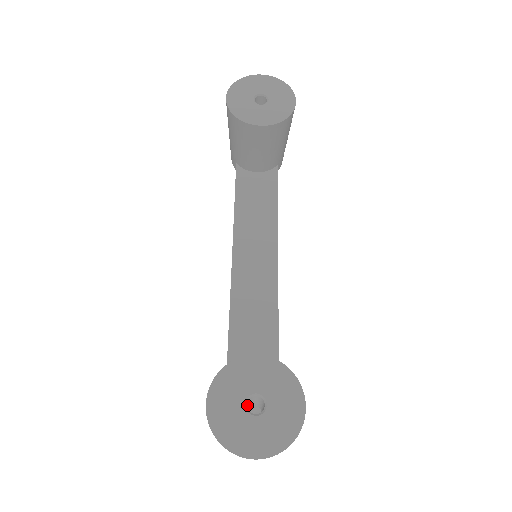
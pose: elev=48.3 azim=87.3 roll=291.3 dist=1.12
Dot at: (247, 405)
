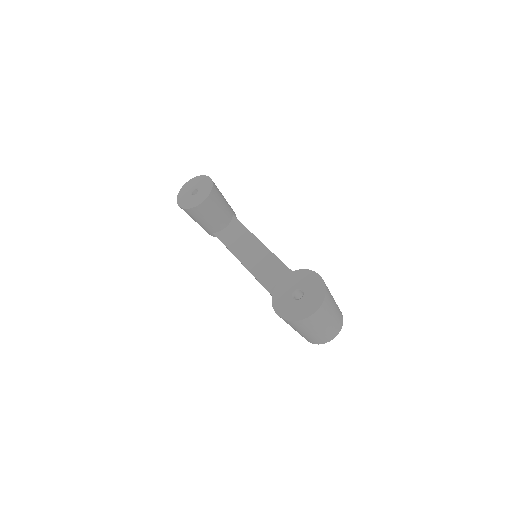
Dot at: occluded
